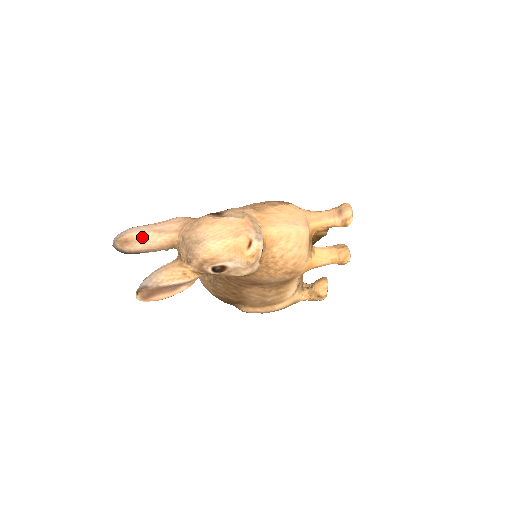
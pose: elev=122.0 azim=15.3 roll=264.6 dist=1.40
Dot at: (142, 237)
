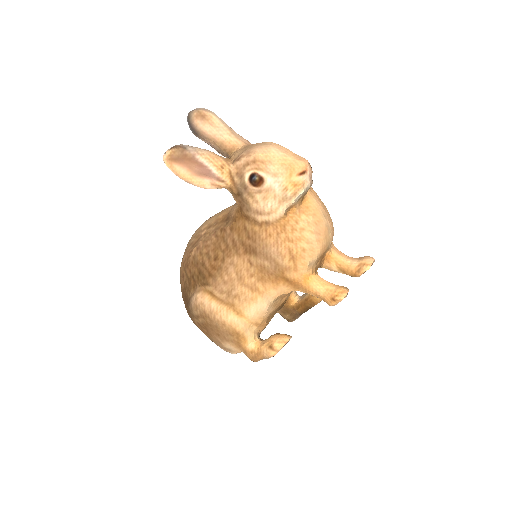
Dot at: (217, 124)
